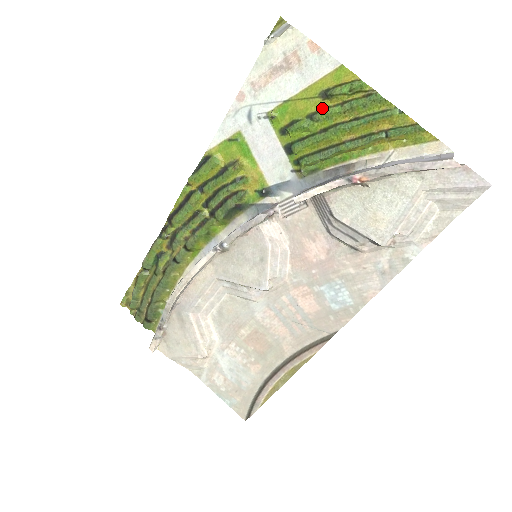
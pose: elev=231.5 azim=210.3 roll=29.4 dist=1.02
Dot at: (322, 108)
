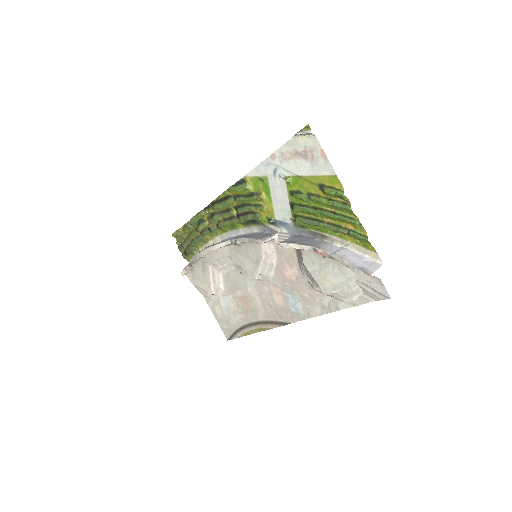
Dot at: (317, 194)
